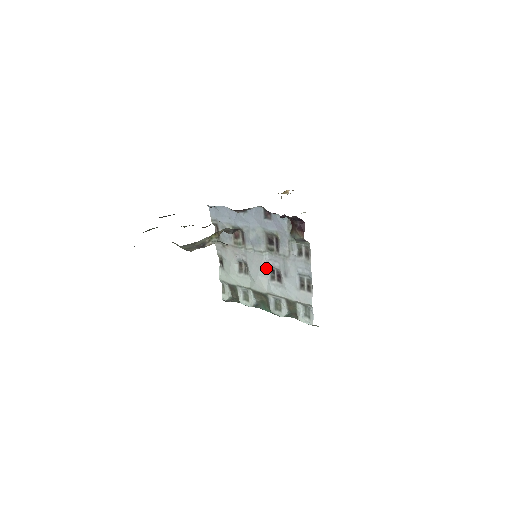
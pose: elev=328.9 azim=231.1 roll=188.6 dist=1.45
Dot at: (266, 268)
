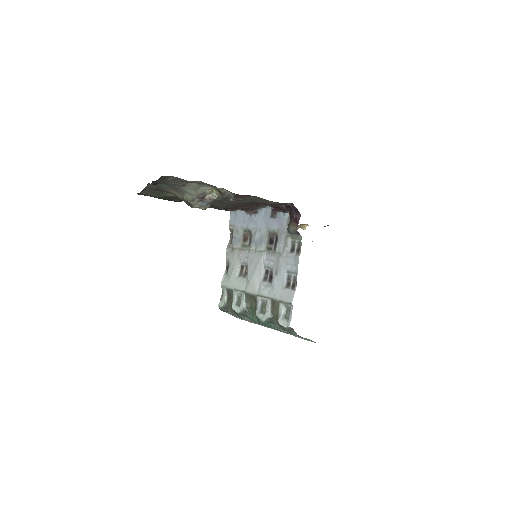
Dot at: (262, 268)
